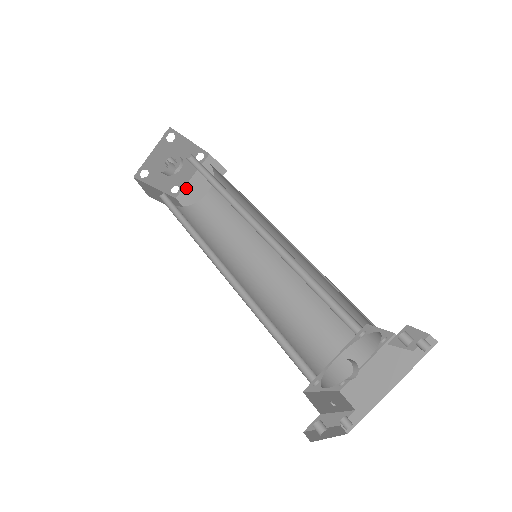
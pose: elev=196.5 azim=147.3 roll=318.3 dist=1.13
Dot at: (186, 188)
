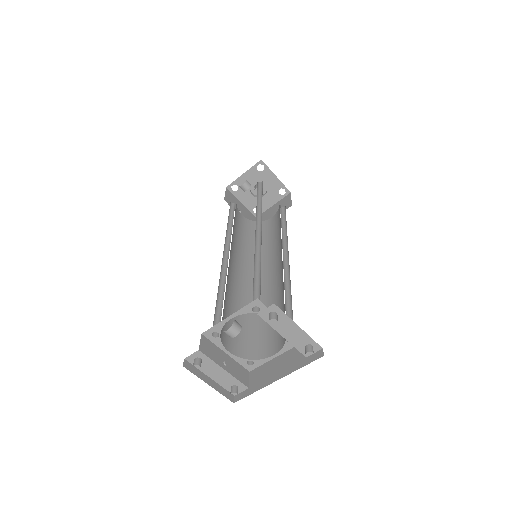
Dot at: (265, 212)
